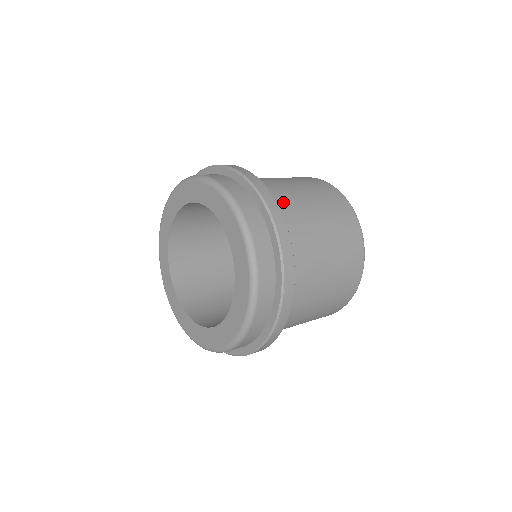
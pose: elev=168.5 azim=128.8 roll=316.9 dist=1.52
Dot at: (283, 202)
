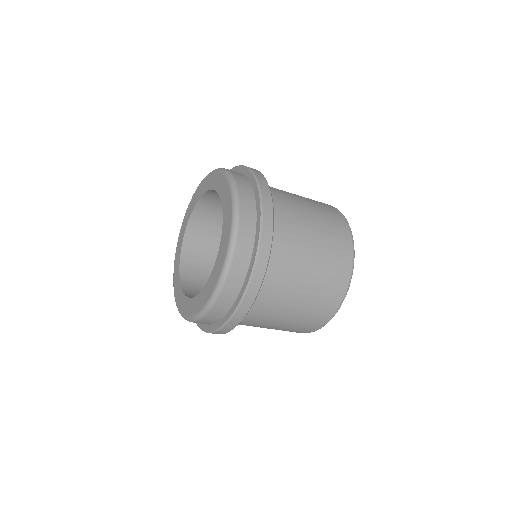
Dot at: occluded
